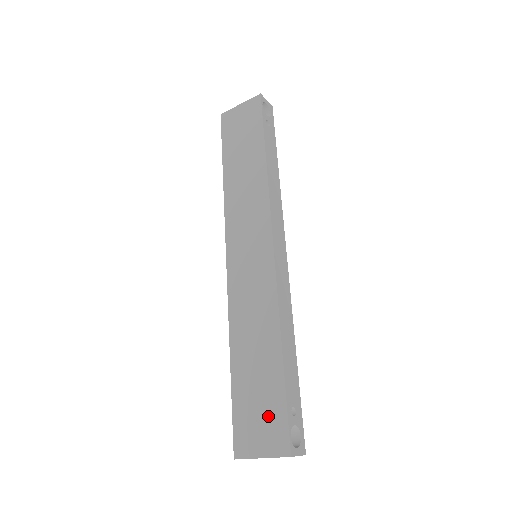
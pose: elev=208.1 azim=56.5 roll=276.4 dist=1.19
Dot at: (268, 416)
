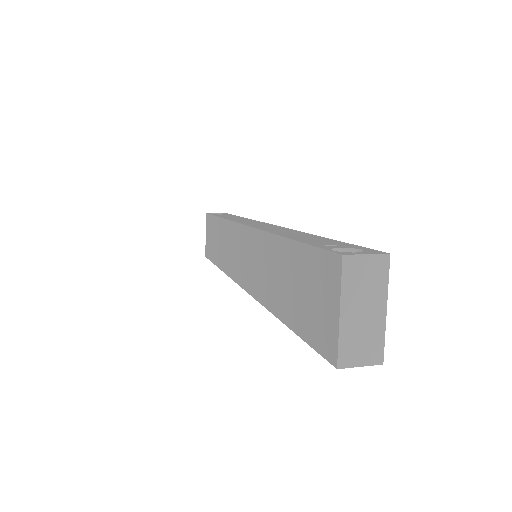
Dot at: (313, 281)
